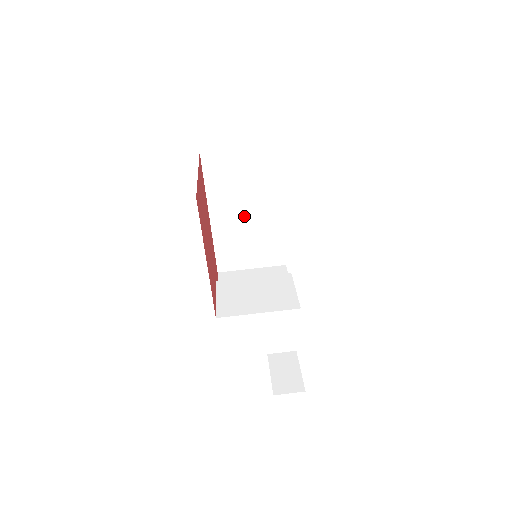
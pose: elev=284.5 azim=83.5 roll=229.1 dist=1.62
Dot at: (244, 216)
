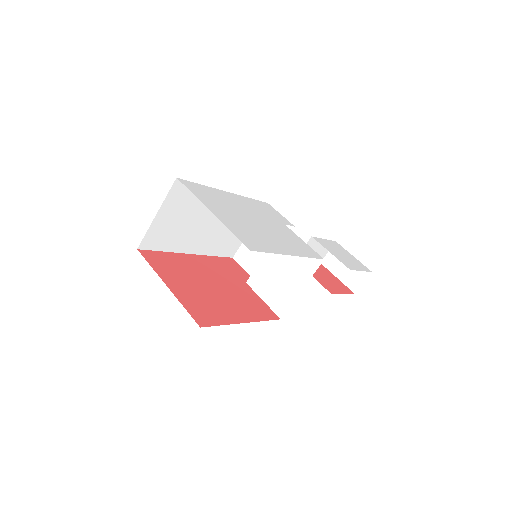
Dot at: (209, 226)
